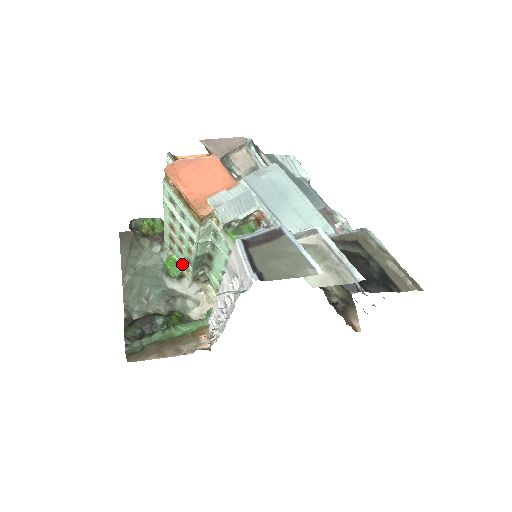
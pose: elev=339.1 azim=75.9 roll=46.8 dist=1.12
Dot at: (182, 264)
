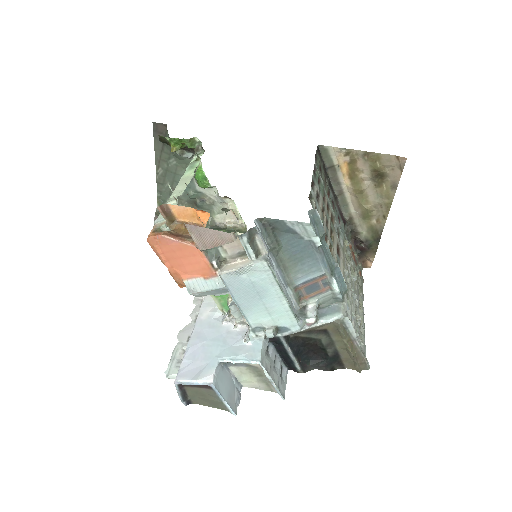
Dot at: occluded
